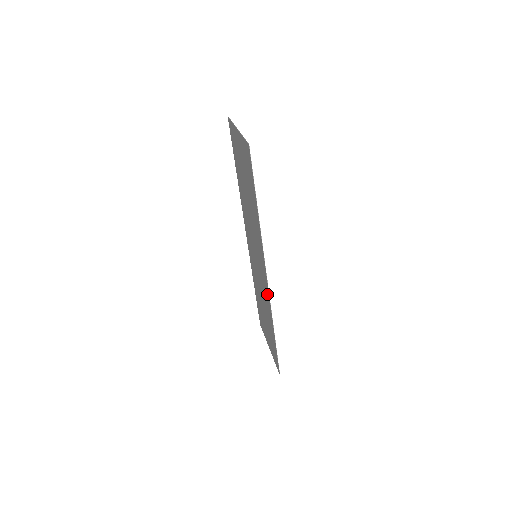
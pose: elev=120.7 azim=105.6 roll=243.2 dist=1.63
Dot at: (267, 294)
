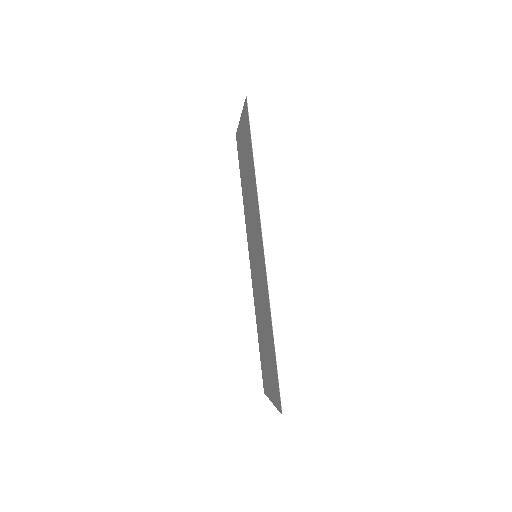
Dot at: (265, 279)
